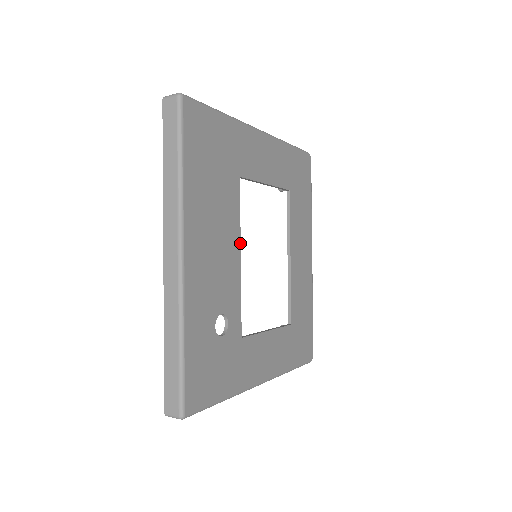
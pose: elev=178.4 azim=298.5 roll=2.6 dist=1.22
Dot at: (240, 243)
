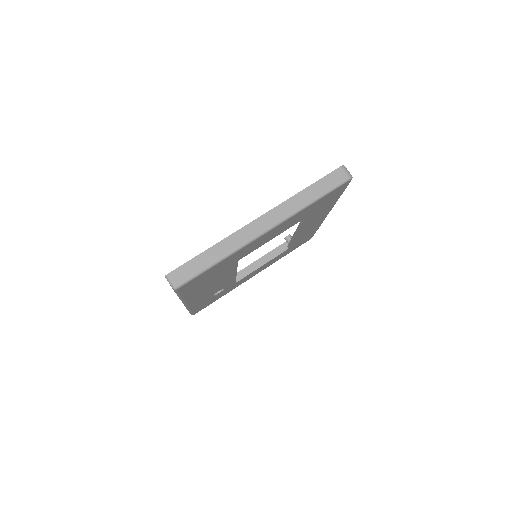
Dot at: (236, 271)
